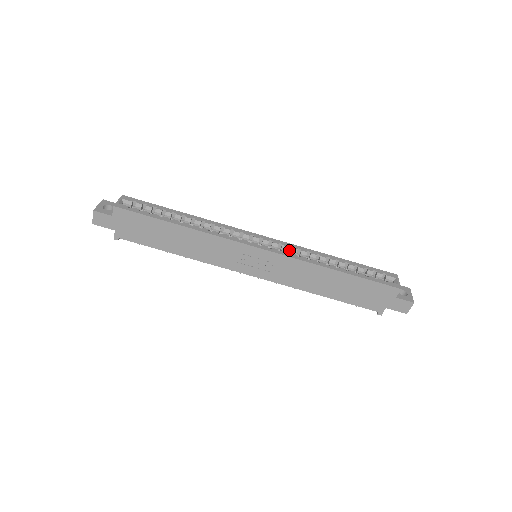
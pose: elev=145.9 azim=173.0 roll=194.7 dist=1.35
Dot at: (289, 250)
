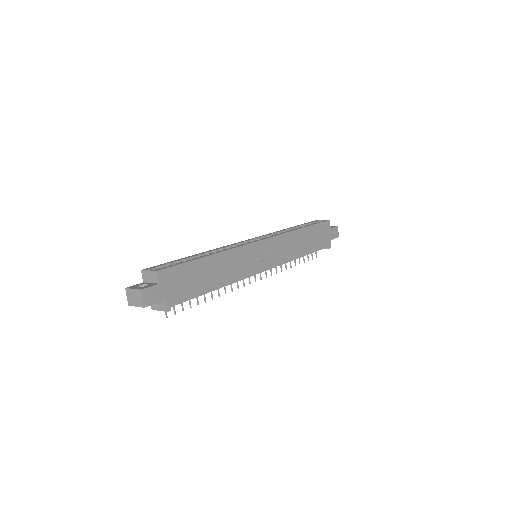
Dot at: occluded
